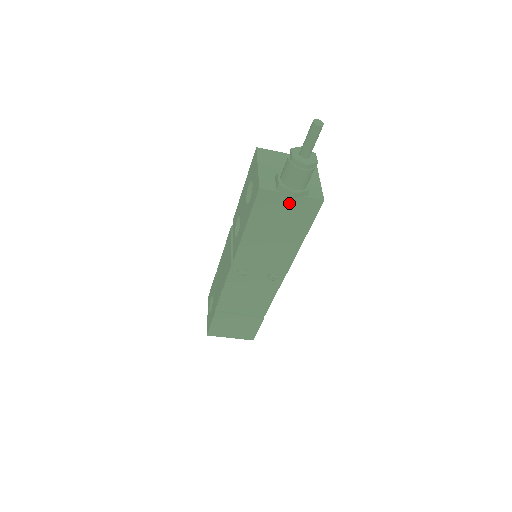
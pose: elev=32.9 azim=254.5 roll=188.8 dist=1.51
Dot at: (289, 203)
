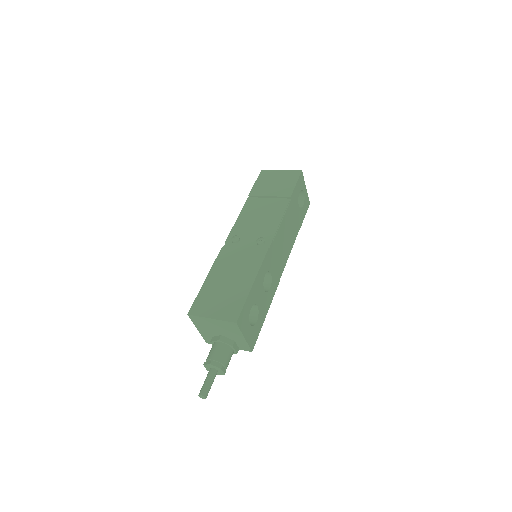
Dot at: occluded
